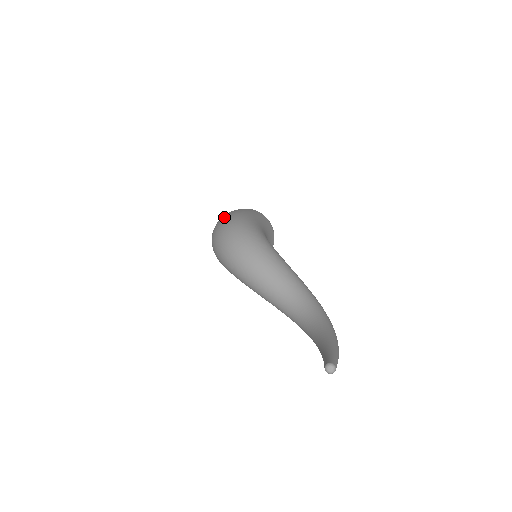
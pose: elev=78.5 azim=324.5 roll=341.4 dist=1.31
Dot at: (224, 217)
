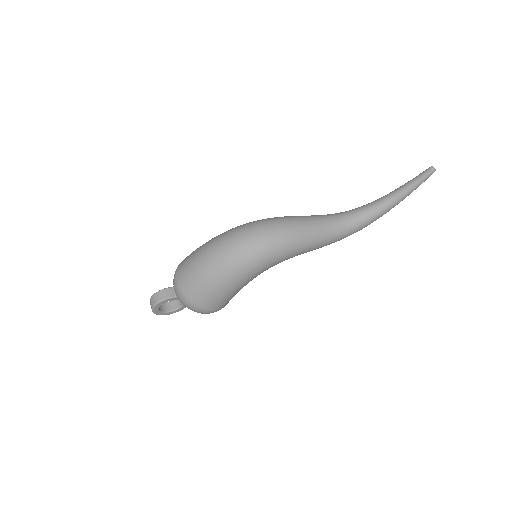
Dot at: (210, 245)
